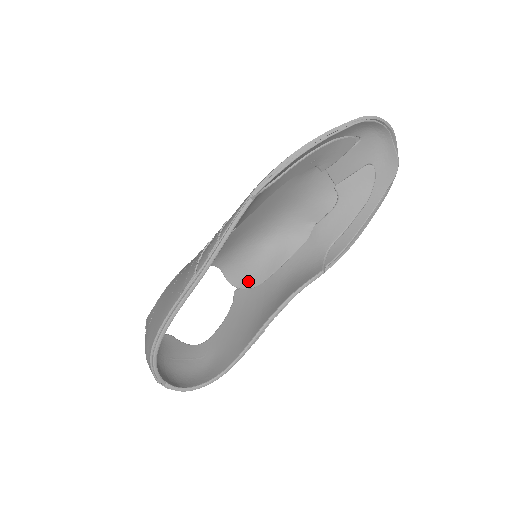
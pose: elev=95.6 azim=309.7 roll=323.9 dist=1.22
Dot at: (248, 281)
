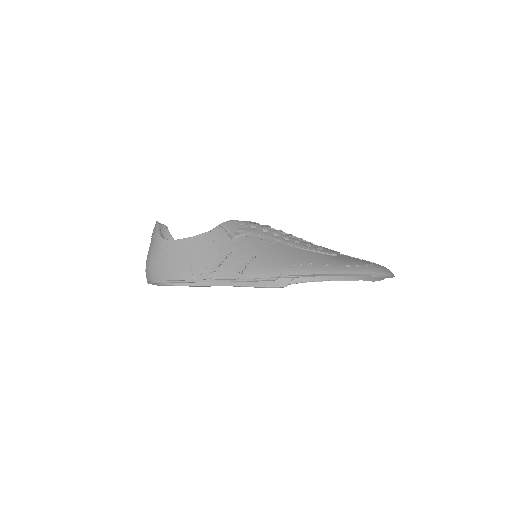
Dot at: occluded
